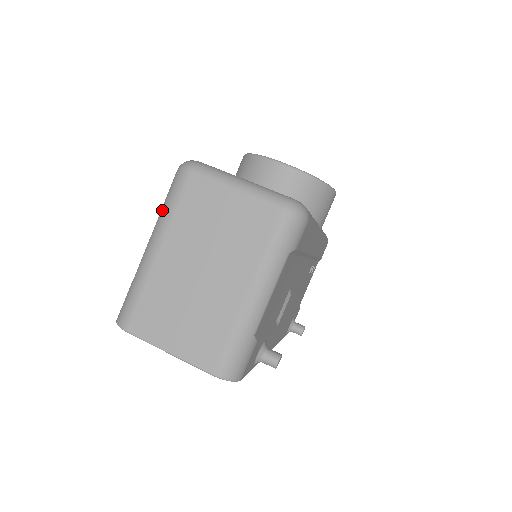
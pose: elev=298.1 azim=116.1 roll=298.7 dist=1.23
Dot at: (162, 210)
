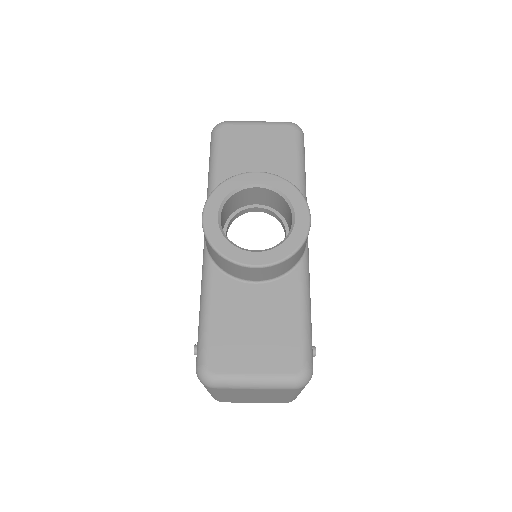
Dot at: occluded
